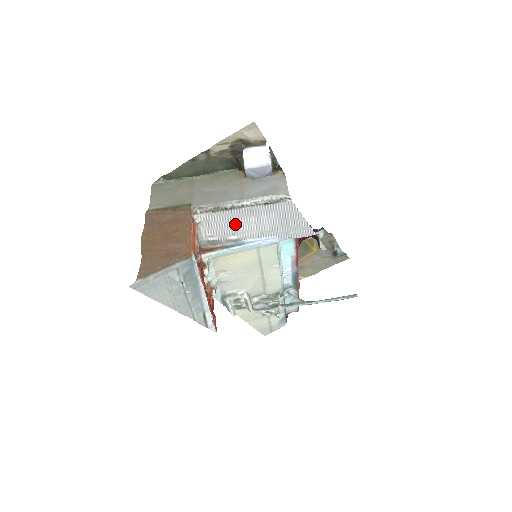
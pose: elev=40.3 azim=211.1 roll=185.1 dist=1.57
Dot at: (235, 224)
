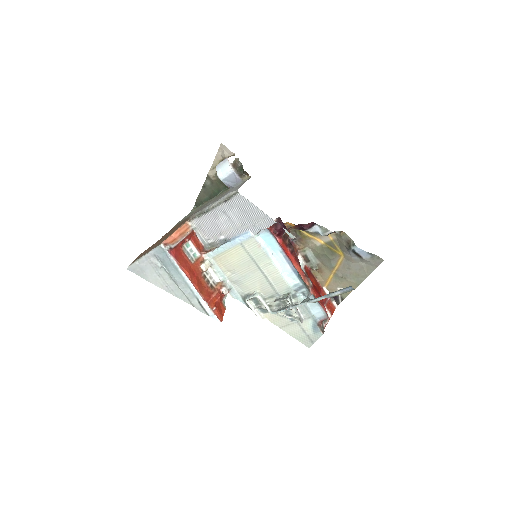
Dot at: (217, 225)
